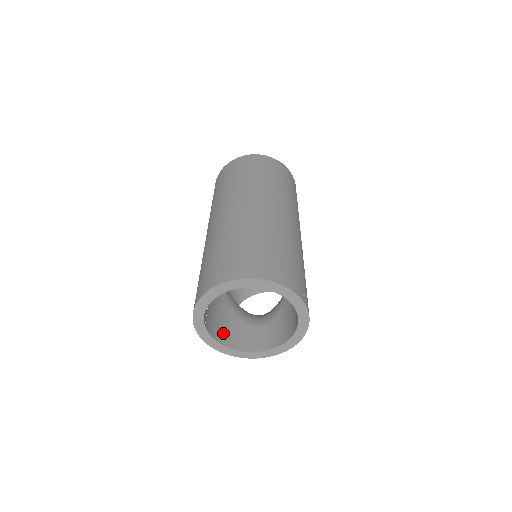
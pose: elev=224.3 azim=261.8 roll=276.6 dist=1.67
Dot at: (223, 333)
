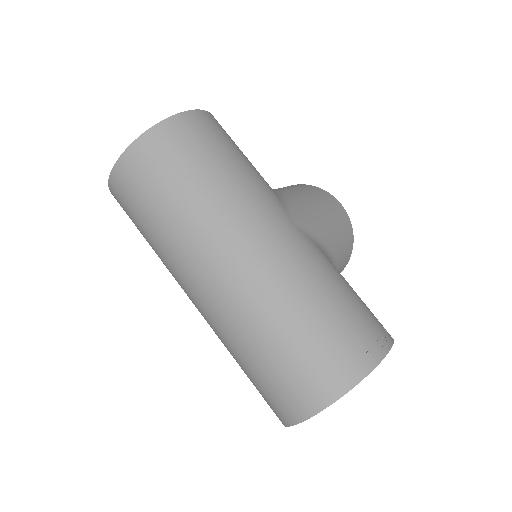
Dot at: occluded
